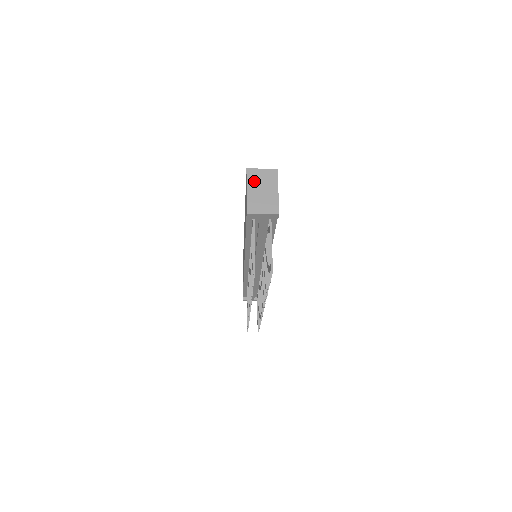
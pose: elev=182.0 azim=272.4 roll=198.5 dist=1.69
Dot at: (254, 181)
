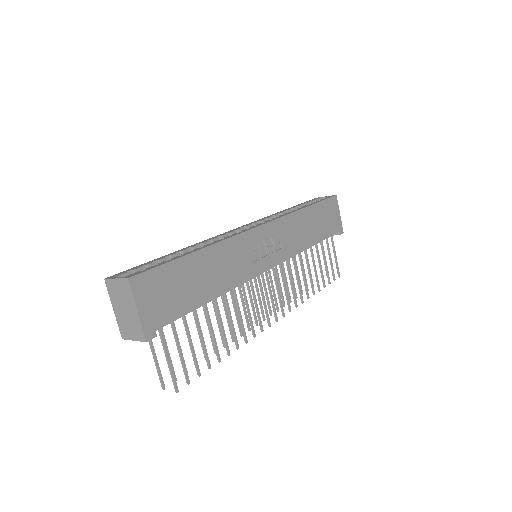
Dot at: (114, 296)
